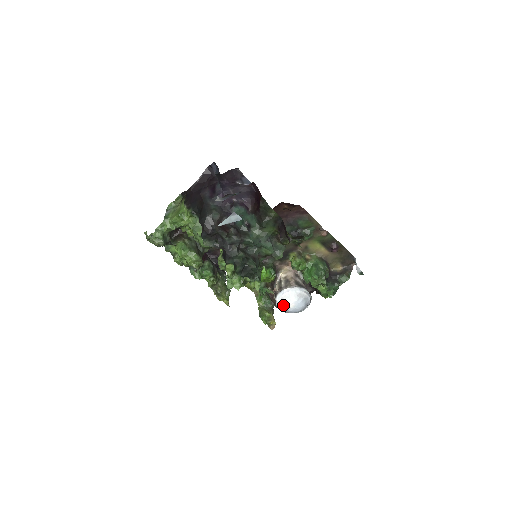
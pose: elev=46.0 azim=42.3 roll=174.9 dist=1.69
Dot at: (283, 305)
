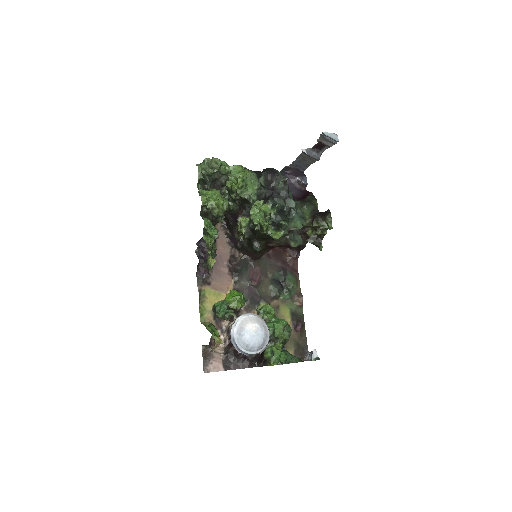
Dot at: (244, 325)
